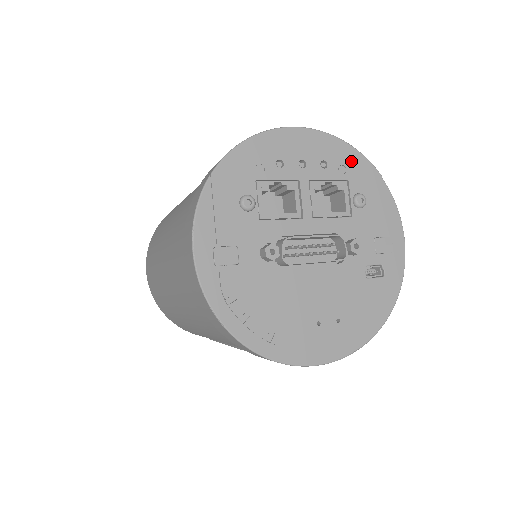
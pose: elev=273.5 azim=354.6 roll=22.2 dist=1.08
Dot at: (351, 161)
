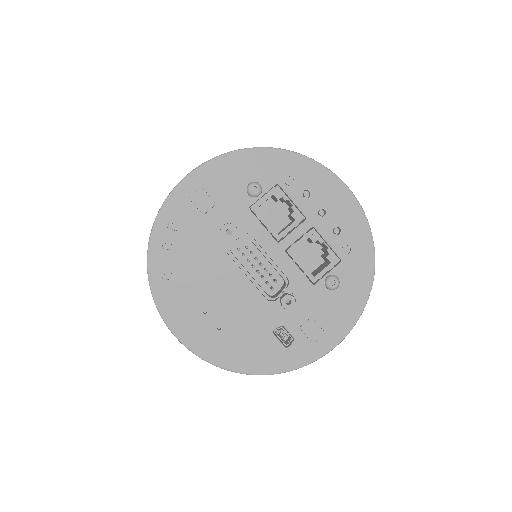
Dot at: (360, 253)
